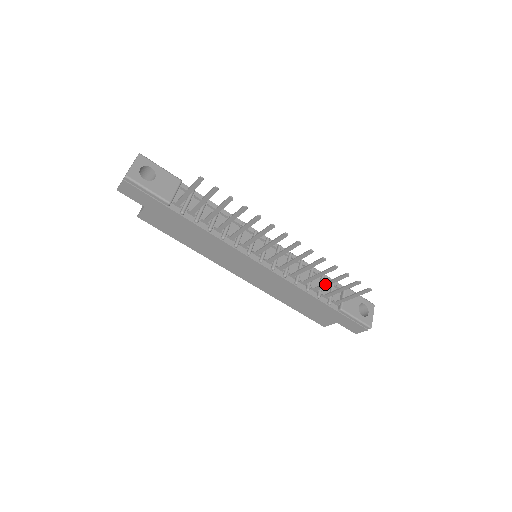
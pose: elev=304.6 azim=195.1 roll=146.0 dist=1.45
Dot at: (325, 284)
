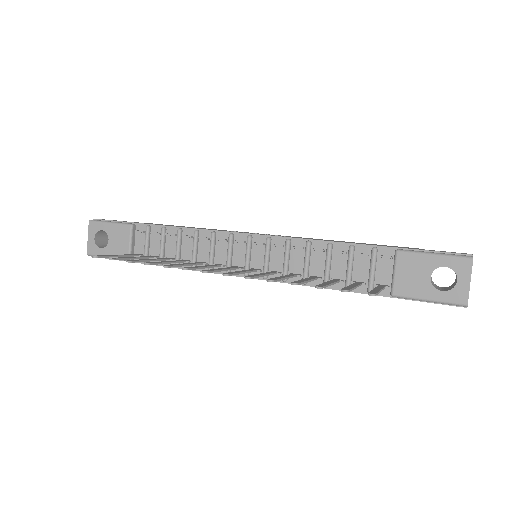
Dot at: occluded
